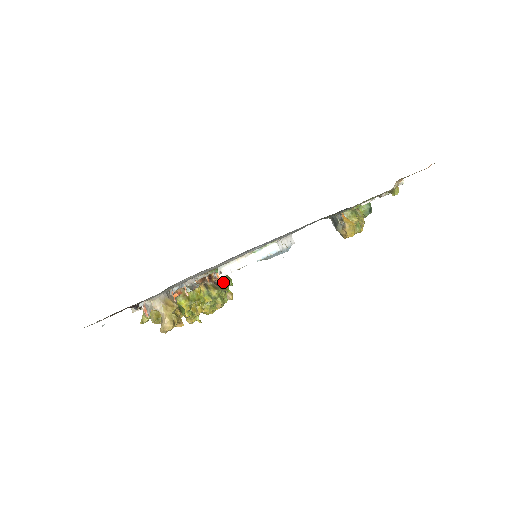
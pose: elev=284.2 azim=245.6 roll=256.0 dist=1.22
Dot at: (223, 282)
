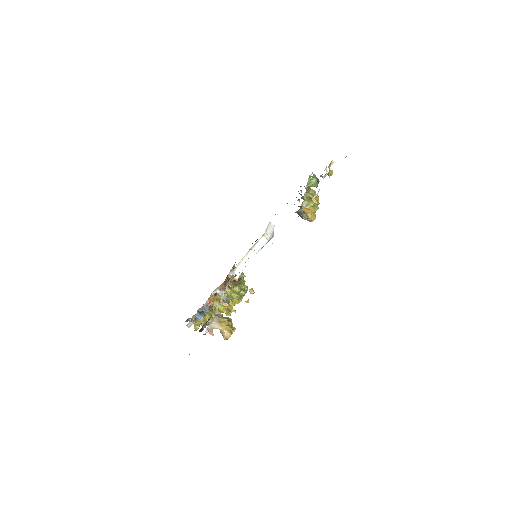
Dot at: occluded
